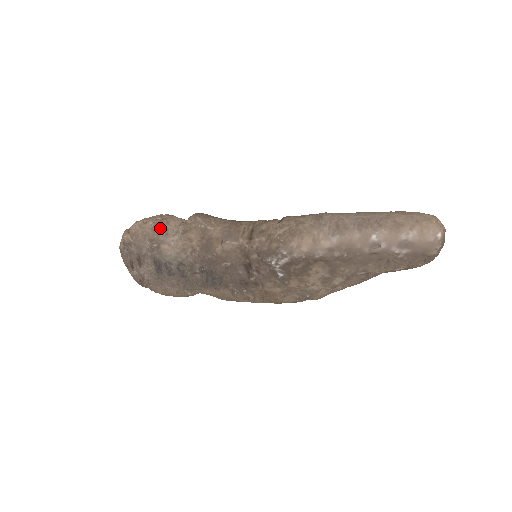
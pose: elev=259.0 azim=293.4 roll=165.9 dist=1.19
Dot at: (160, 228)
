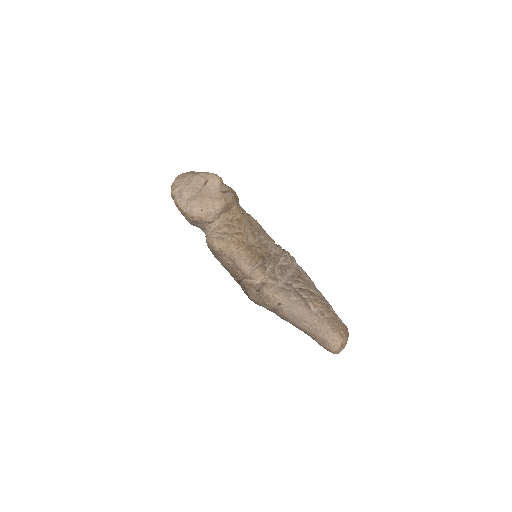
Dot at: (192, 224)
